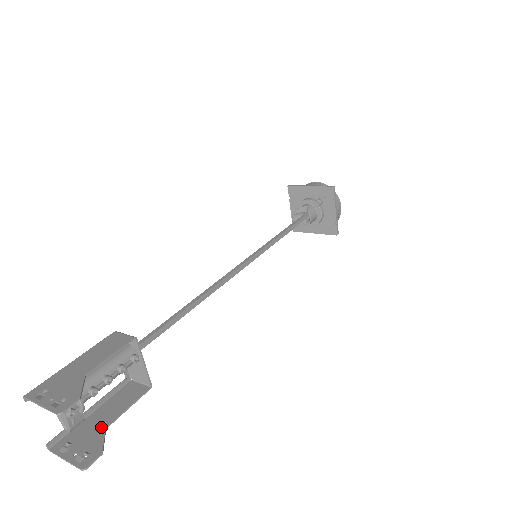
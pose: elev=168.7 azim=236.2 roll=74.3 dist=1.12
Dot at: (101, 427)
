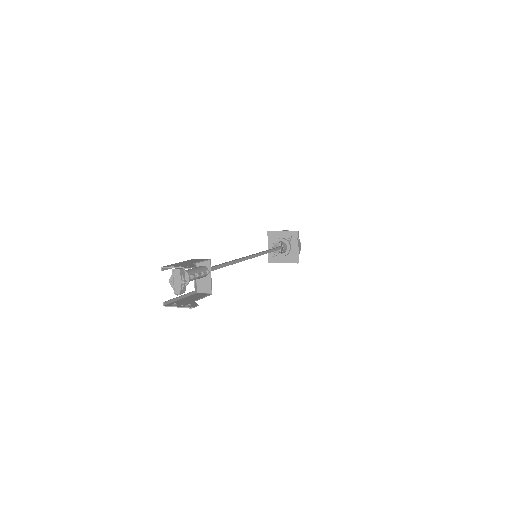
Dot at: (191, 301)
